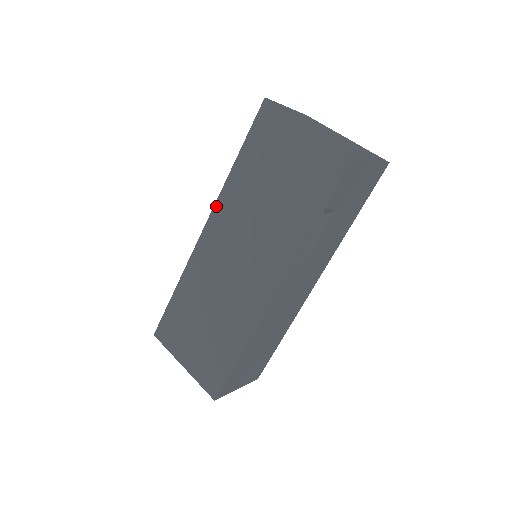
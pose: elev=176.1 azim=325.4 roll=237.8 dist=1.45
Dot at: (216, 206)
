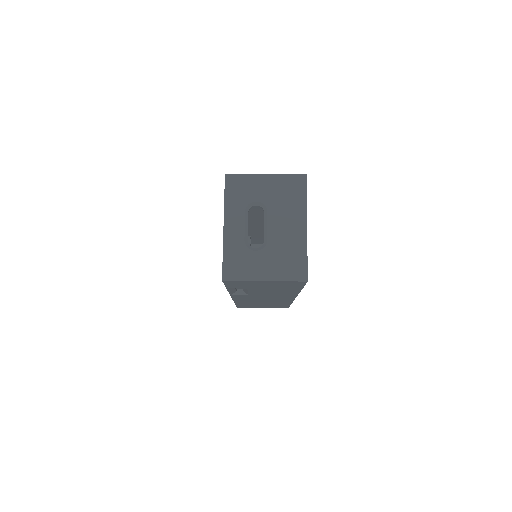
Dot at: occluded
